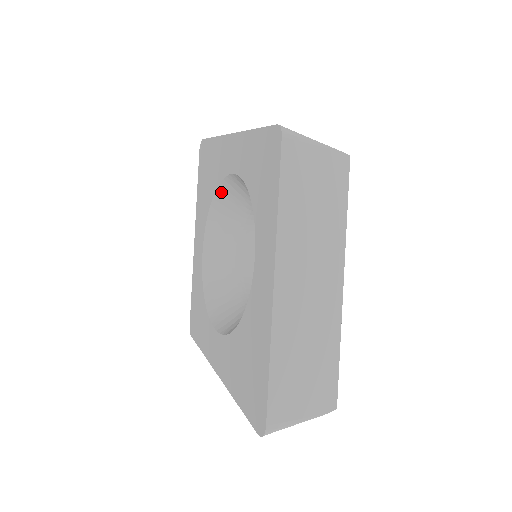
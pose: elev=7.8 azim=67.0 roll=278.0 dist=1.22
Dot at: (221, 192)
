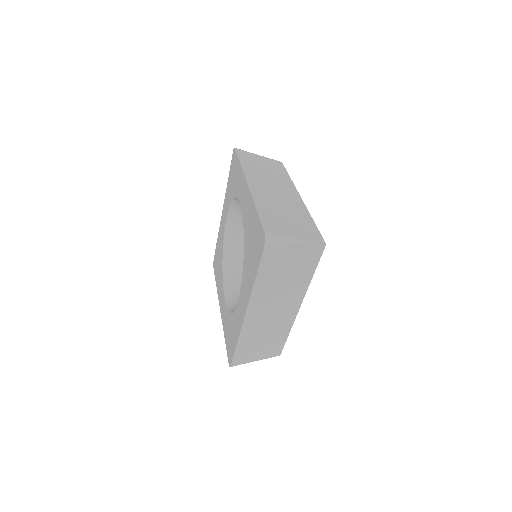
Dot at: (226, 249)
